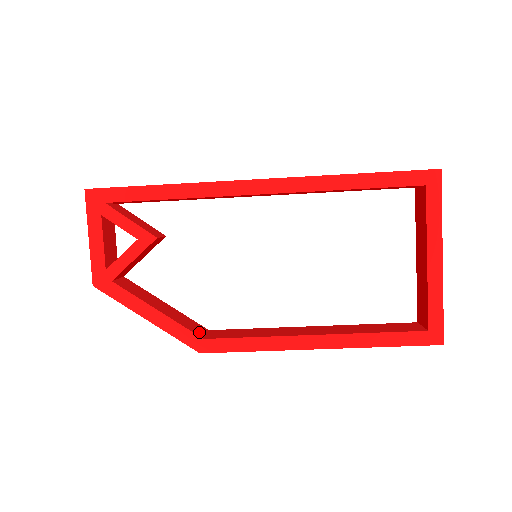
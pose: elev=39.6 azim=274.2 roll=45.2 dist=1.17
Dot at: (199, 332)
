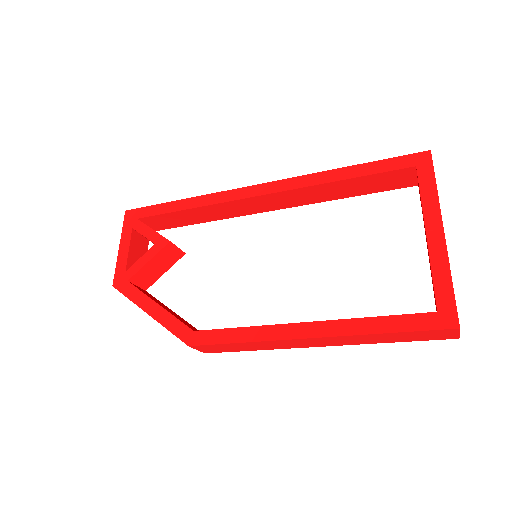
Dot at: (194, 329)
